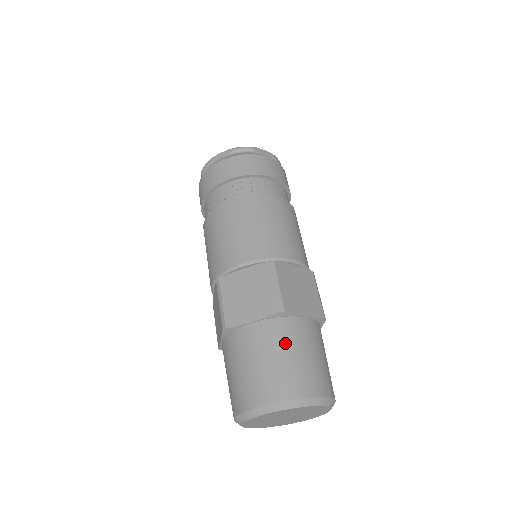
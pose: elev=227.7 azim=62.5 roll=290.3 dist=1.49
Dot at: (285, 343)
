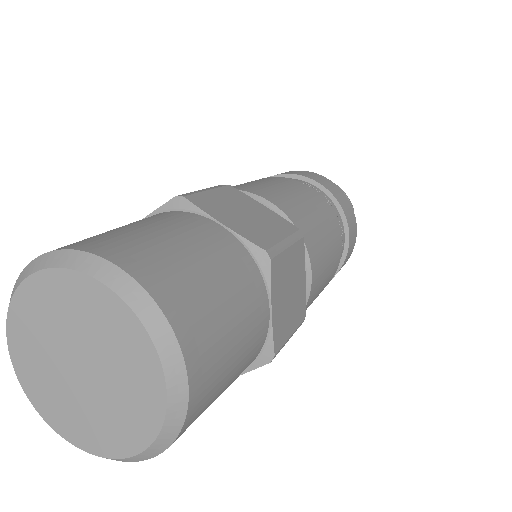
Dot at: (149, 221)
